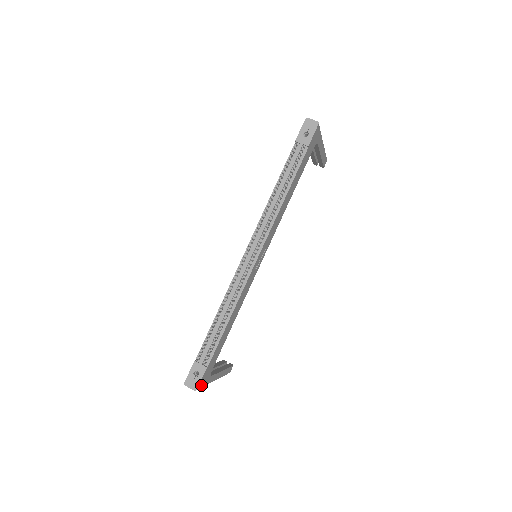
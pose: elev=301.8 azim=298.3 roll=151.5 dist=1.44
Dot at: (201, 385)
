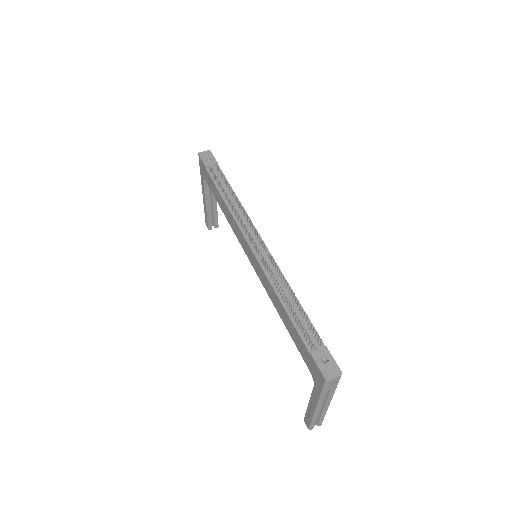
Dot at: occluded
